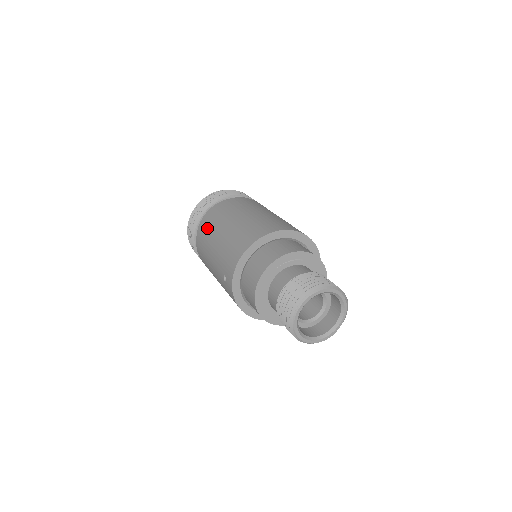
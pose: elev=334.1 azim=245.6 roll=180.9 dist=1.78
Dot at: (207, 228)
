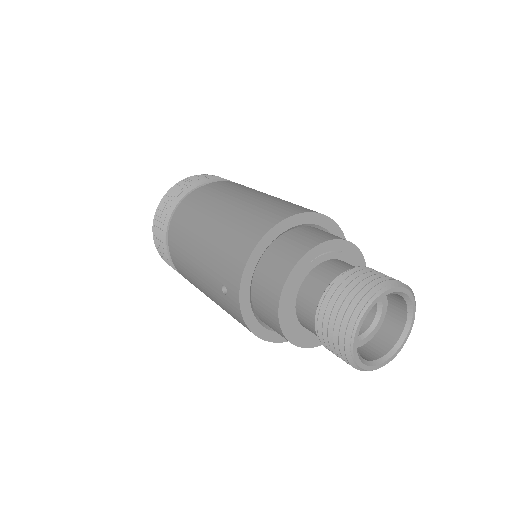
Dot at: (185, 224)
